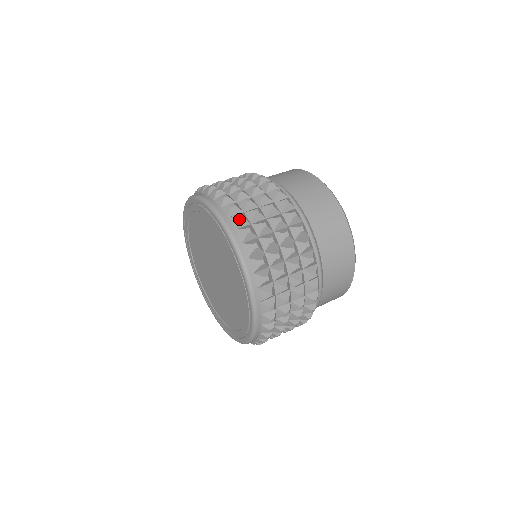
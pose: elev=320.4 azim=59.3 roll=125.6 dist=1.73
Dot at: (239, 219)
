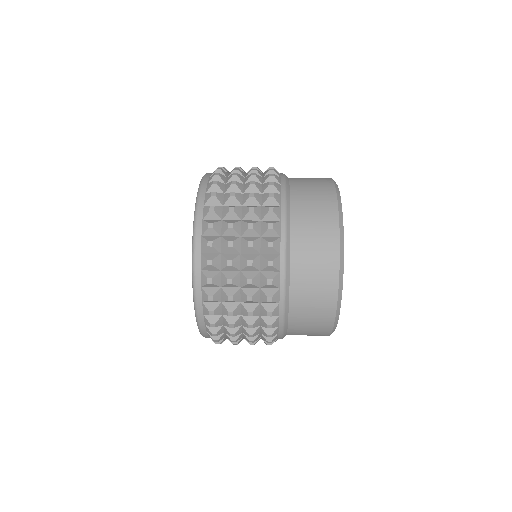
Dot at: (214, 175)
